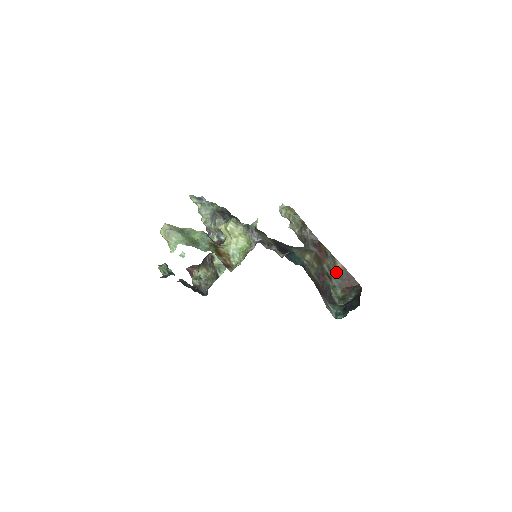
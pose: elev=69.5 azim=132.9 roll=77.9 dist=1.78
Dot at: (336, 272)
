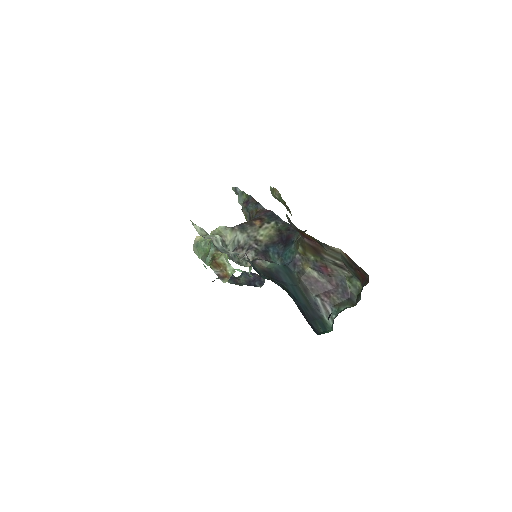
Dot at: (344, 260)
